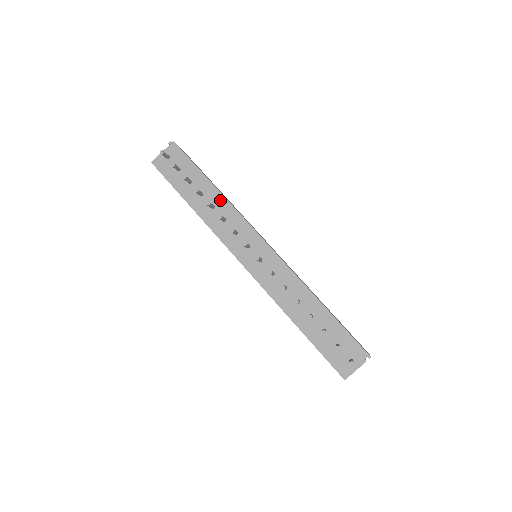
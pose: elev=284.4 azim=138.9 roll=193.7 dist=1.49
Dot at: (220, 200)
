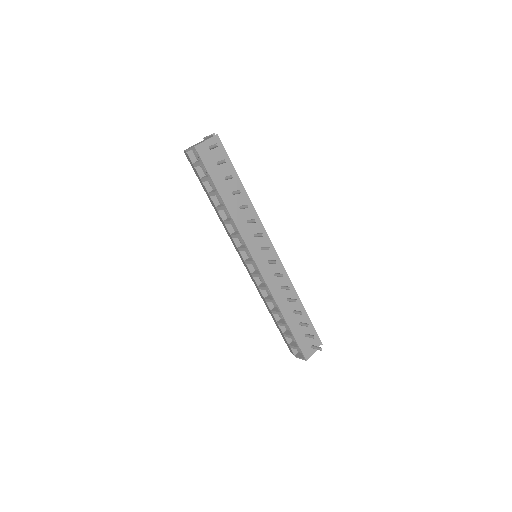
Dot at: (247, 203)
